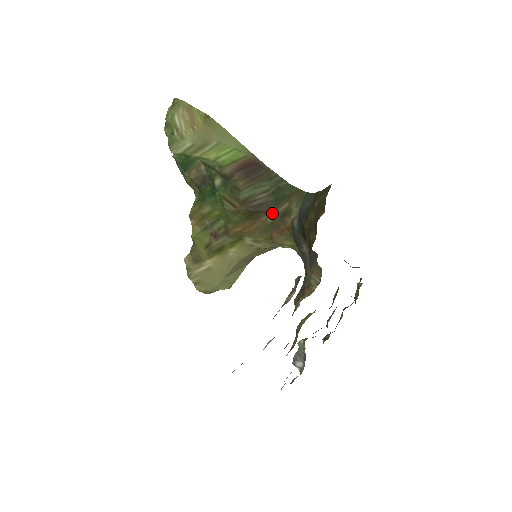
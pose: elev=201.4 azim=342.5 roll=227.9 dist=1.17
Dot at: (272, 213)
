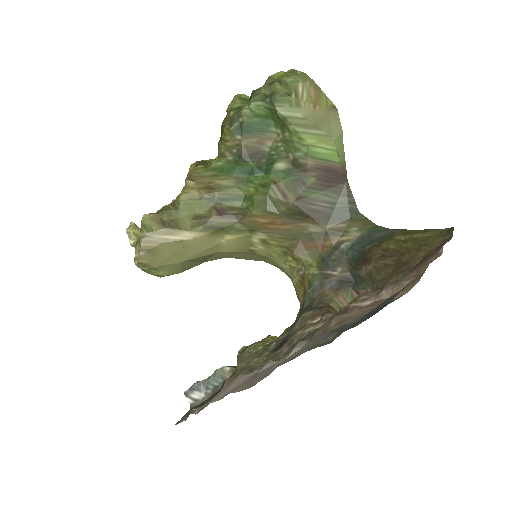
Dot at: (321, 225)
